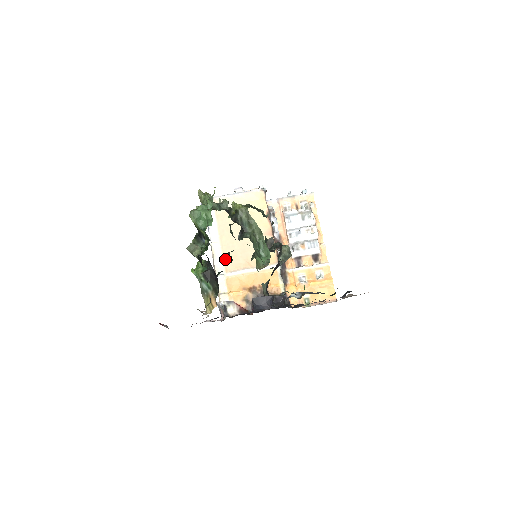
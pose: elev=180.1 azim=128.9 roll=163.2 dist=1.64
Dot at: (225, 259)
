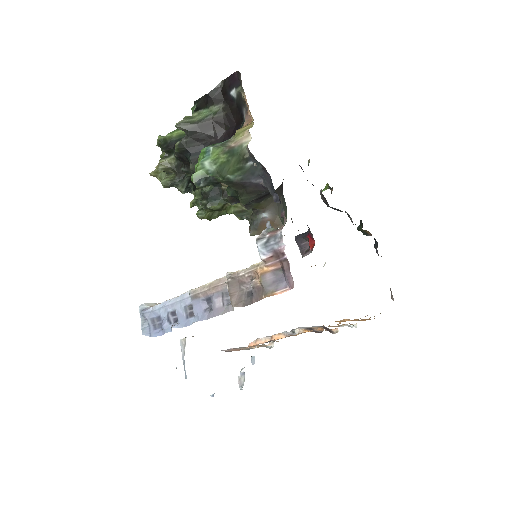
Dot at: occluded
